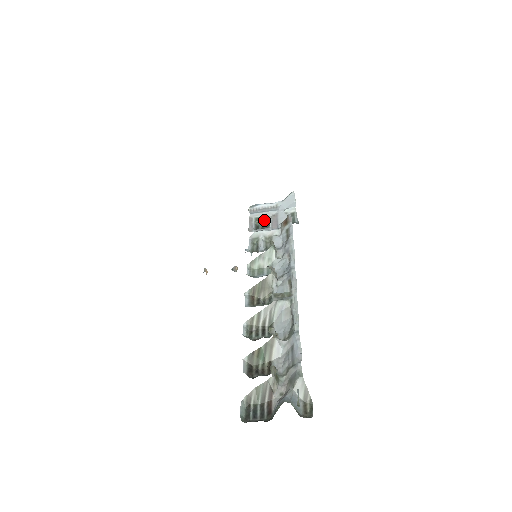
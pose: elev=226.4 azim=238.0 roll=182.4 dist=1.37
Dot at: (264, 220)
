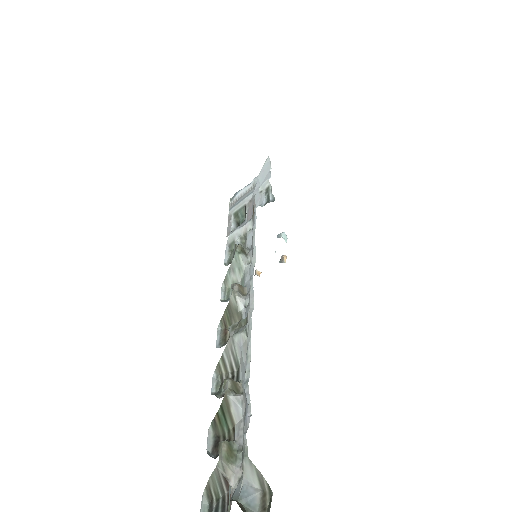
Dot at: (242, 212)
